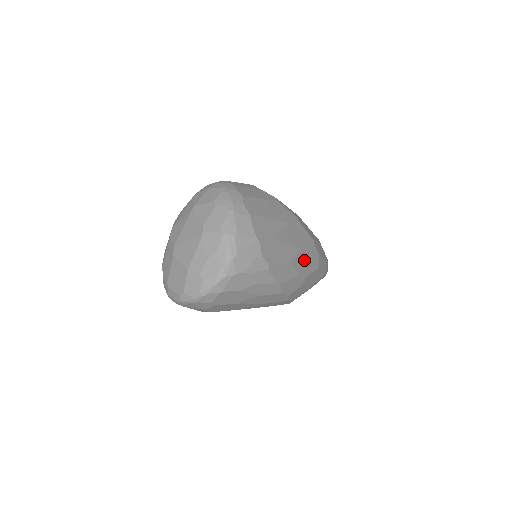
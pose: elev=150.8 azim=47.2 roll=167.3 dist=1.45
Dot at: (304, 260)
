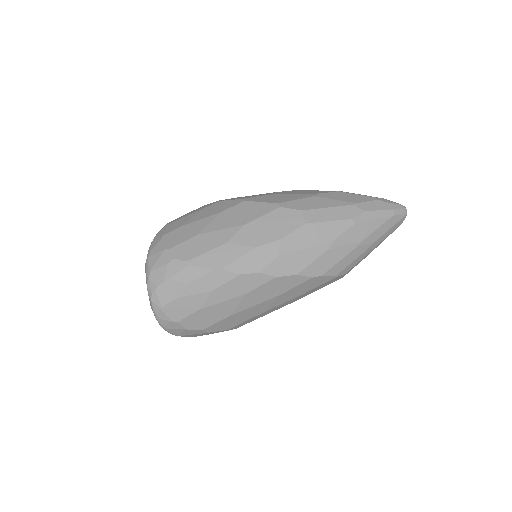
Dot at: (260, 230)
